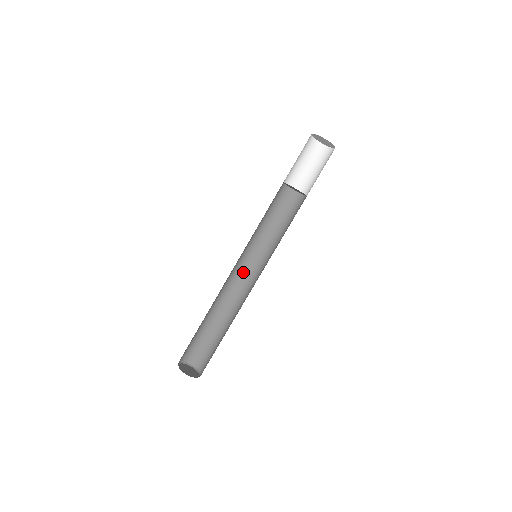
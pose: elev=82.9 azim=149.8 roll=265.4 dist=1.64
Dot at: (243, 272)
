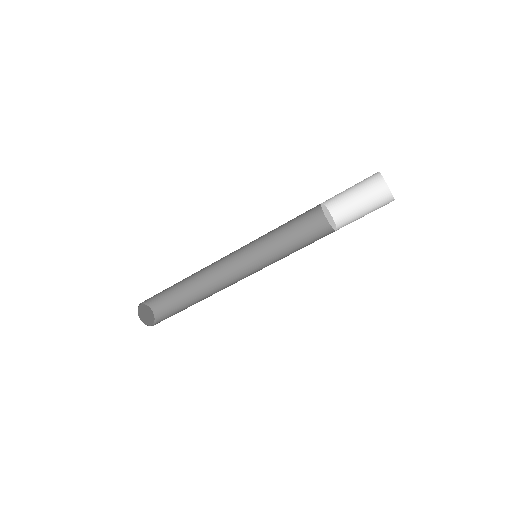
Dot at: (237, 257)
